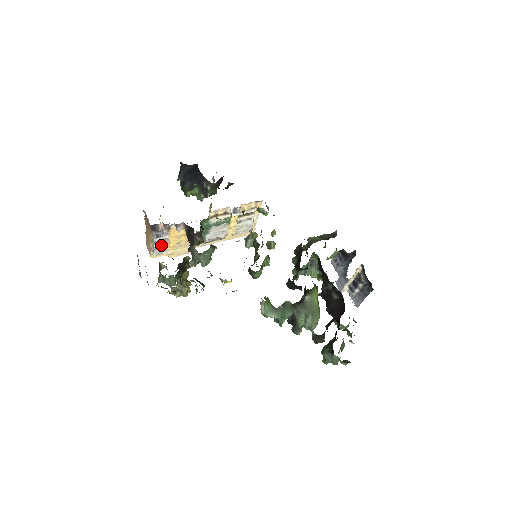
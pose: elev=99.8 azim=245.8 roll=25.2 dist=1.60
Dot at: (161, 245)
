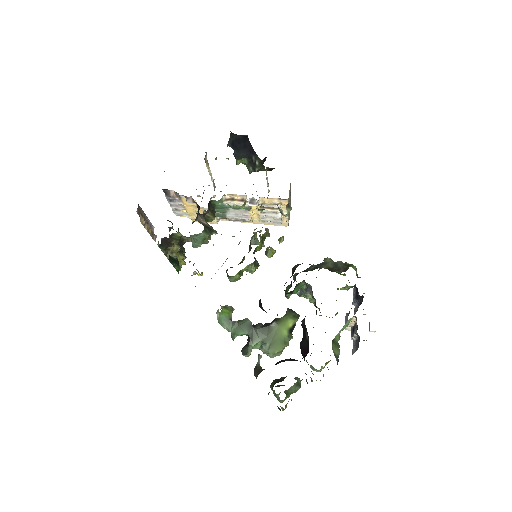
Dot at: (179, 208)
